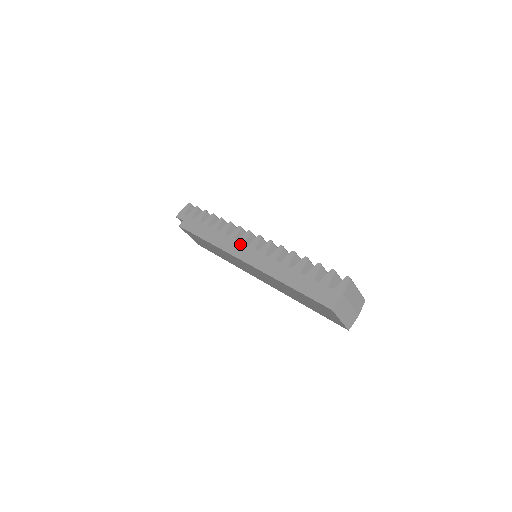
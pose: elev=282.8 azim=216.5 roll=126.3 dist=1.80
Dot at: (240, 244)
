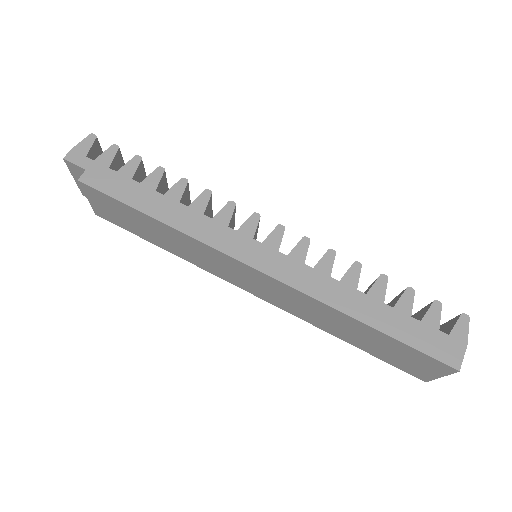
Dot at: (245, 238)
